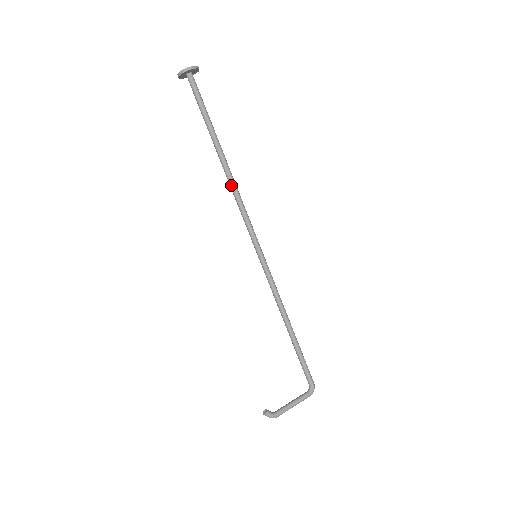
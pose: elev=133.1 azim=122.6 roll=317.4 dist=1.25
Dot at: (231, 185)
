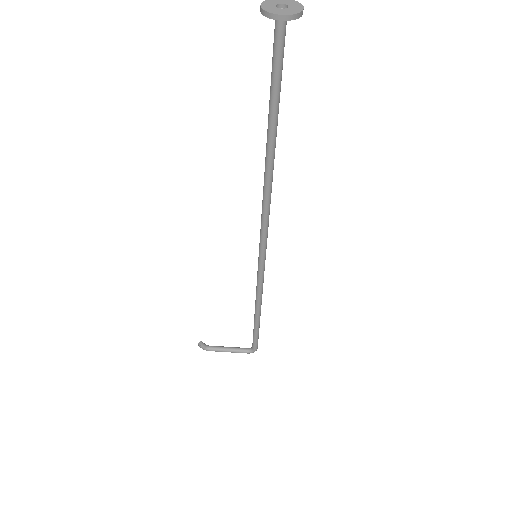
Dot at: (264, 187)
